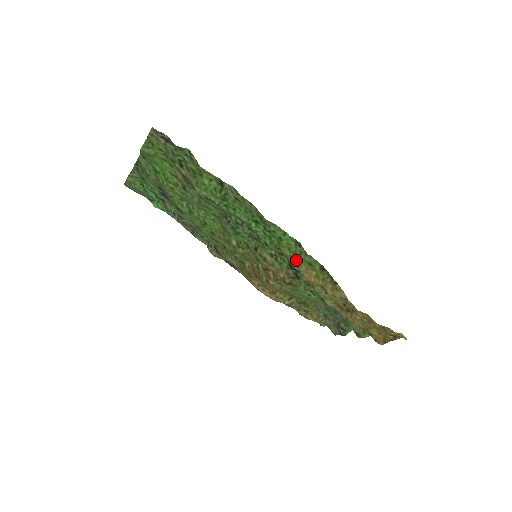
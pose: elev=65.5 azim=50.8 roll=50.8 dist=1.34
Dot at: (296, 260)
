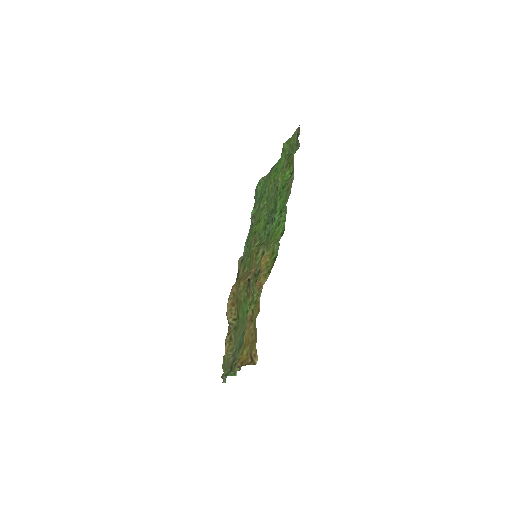
Dot at: (270, 246)
